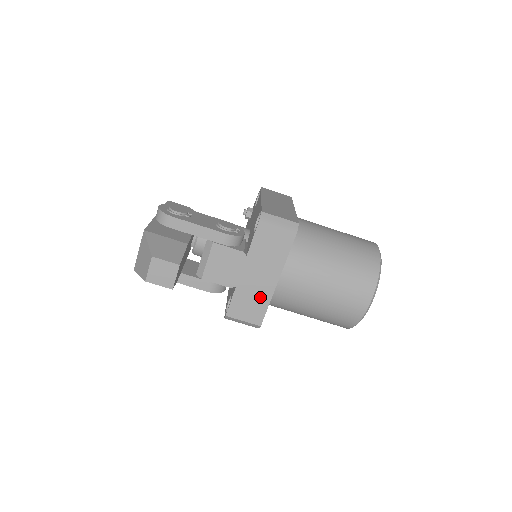
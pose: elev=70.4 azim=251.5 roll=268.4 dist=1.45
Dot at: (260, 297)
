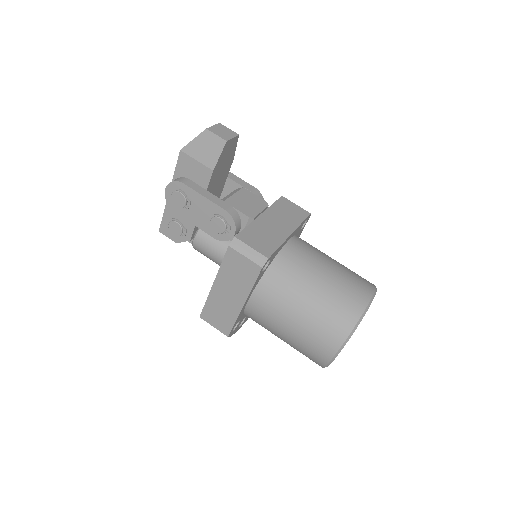
Dot at: (273, 237)
